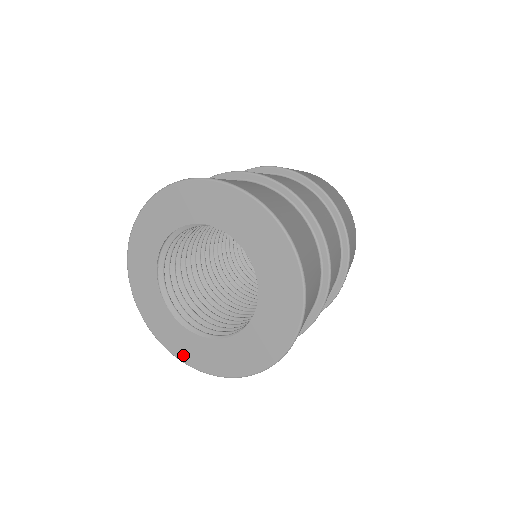
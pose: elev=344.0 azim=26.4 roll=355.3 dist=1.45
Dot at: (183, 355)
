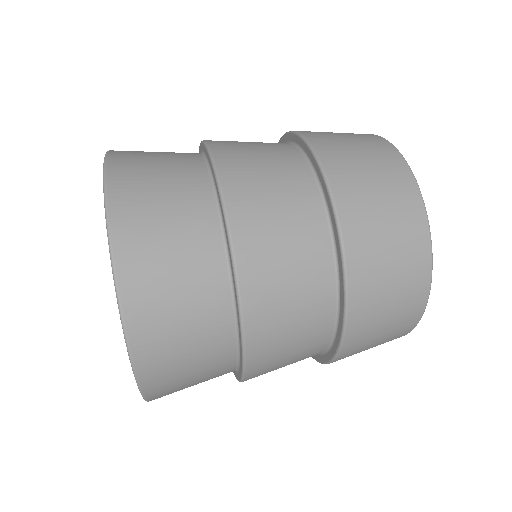
Dot at: occluded
